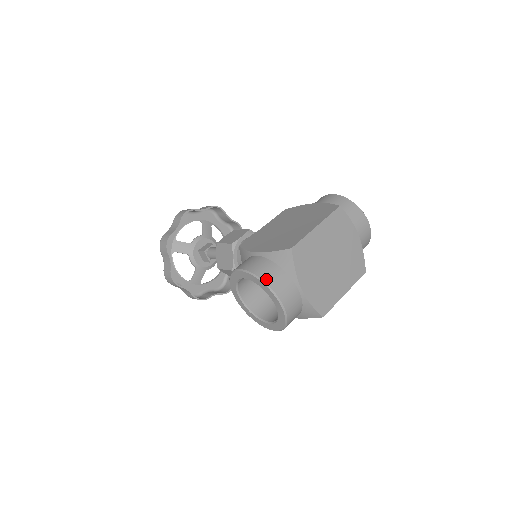
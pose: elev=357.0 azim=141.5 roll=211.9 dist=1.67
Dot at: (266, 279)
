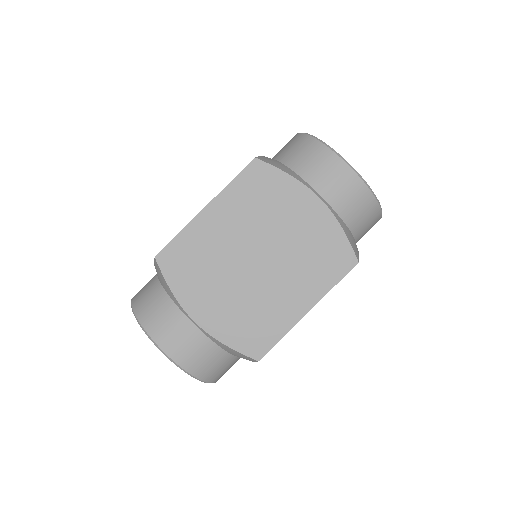
Dot at: (139, 311)
